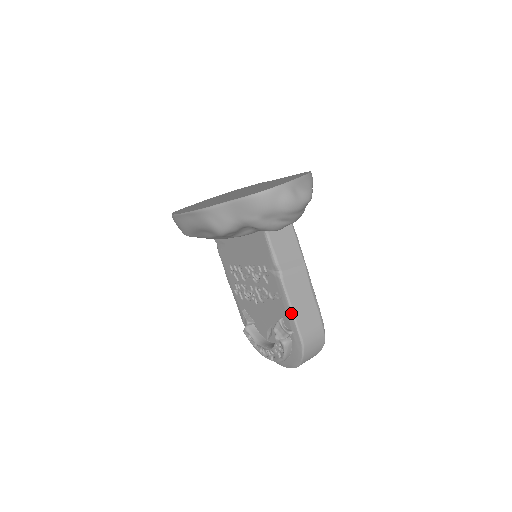
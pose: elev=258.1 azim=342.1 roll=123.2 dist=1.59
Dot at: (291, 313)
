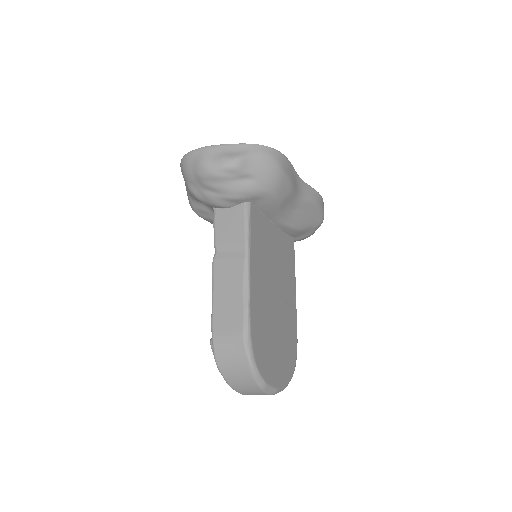
Dot at: (212, 301)
